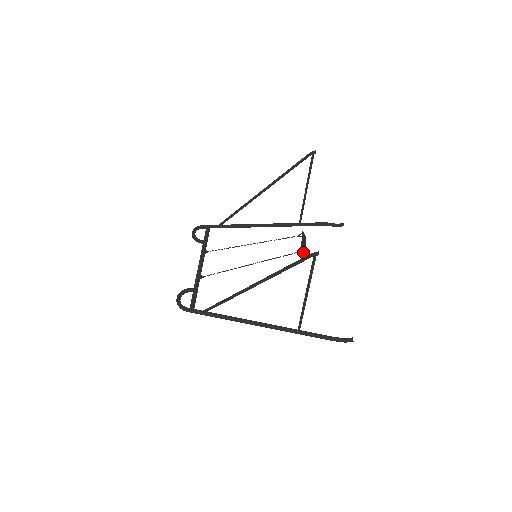
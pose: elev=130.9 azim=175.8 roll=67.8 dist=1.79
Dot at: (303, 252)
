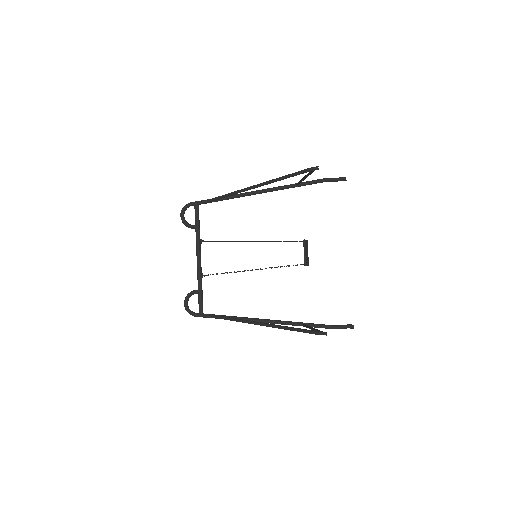
Dot at: occluded
